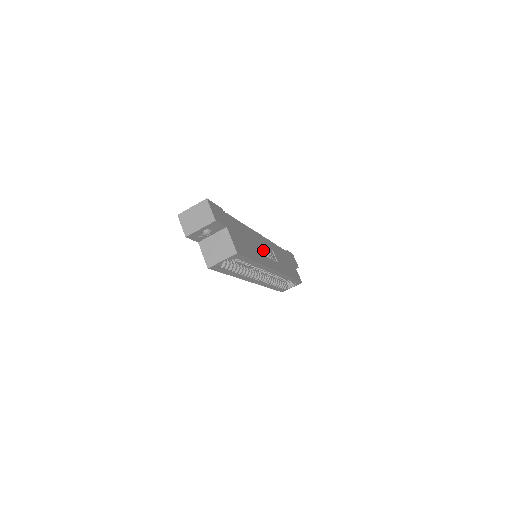
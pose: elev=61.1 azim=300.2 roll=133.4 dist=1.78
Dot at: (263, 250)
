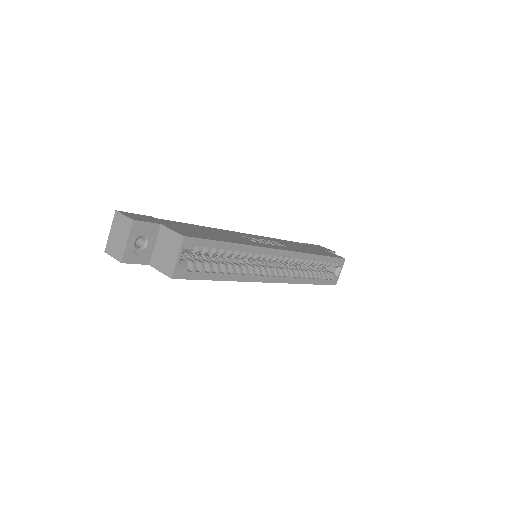
Dot at: (250, 239)
